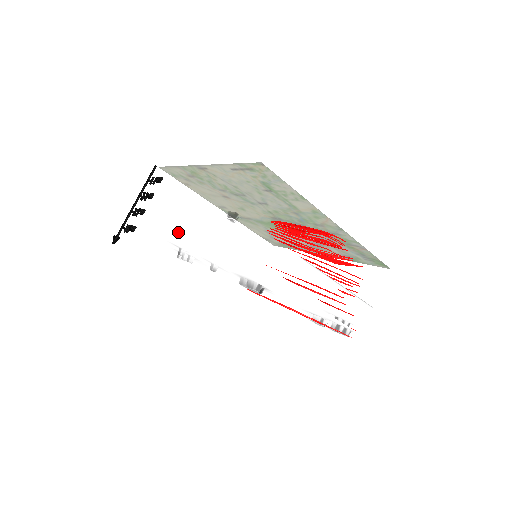
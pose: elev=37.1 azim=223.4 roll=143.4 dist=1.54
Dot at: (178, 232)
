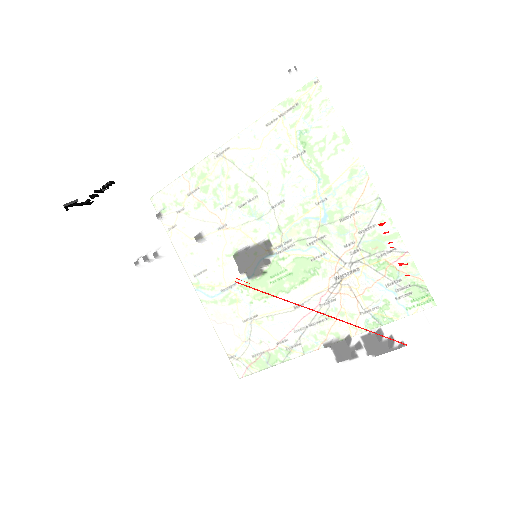
Dot at: occluded
